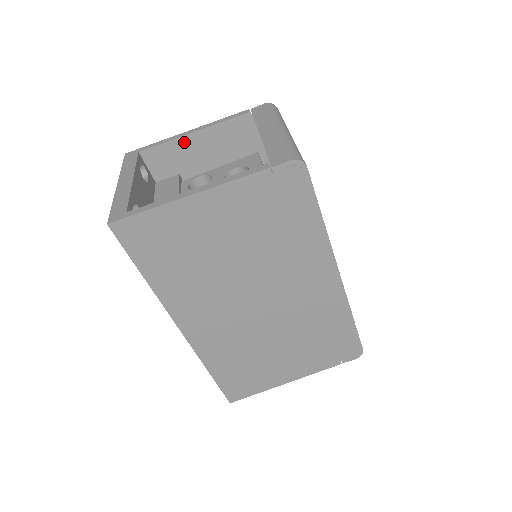
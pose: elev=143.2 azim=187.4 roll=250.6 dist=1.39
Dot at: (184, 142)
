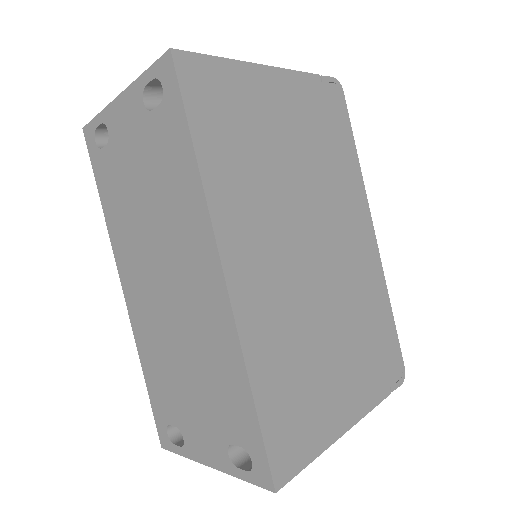
Dot at: occluded
